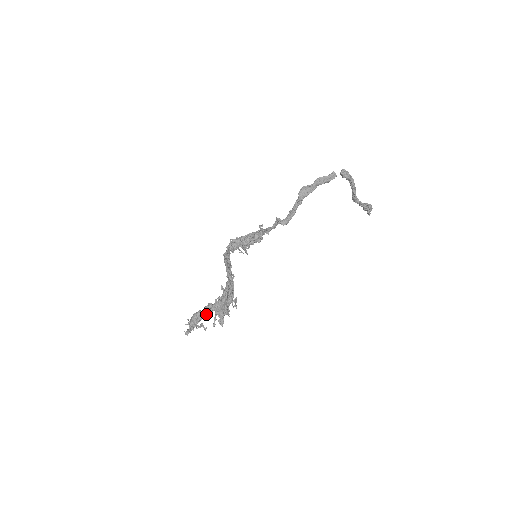
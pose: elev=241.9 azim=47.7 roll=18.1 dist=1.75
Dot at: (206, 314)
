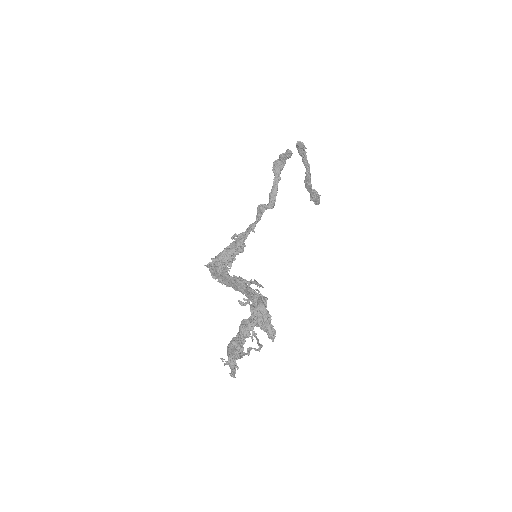
Dot at: (246, 335)
